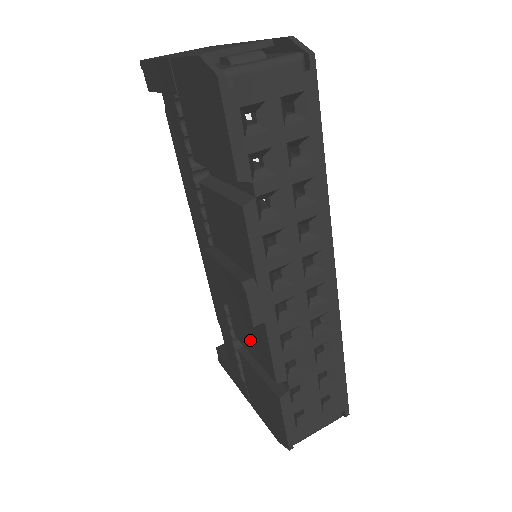
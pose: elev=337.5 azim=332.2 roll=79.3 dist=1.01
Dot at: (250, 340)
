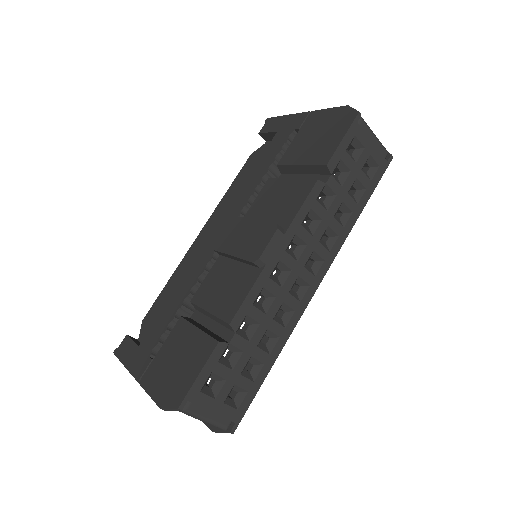
Dot at: (220, 294)
